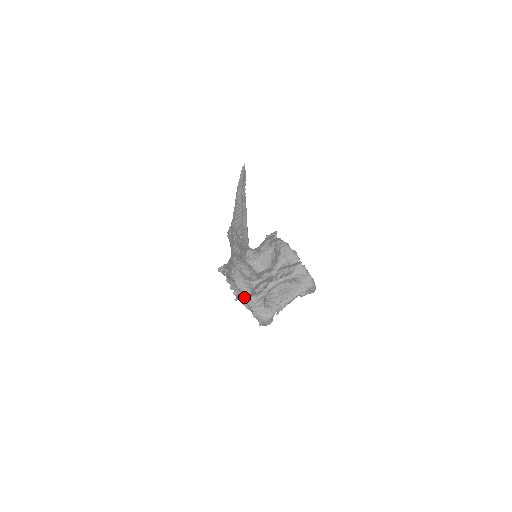
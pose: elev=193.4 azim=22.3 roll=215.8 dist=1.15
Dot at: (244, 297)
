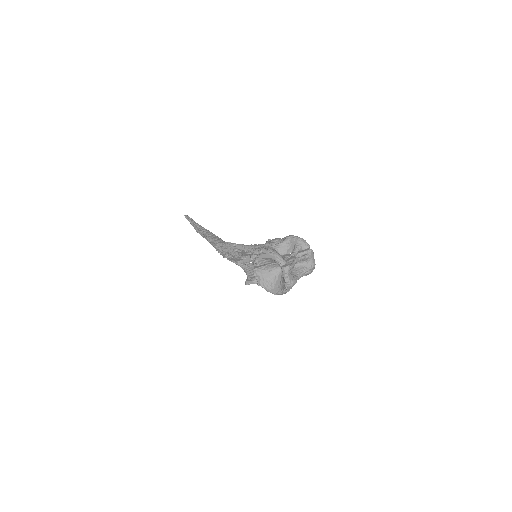
Dot at: (263, 277)
